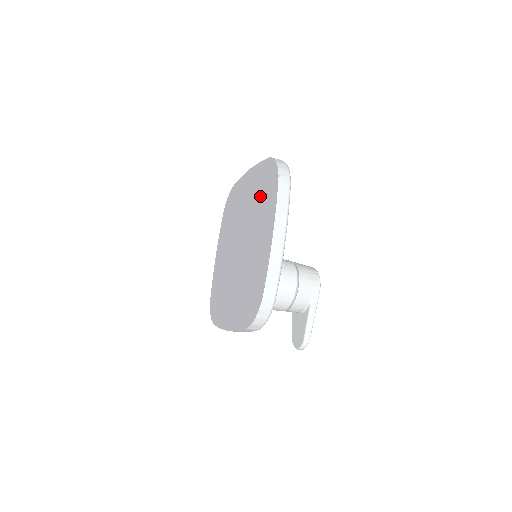
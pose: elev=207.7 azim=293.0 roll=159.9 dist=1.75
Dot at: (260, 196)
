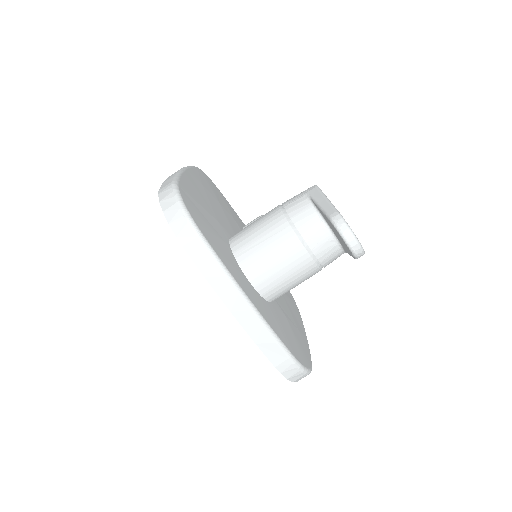
Dot at: occluded
